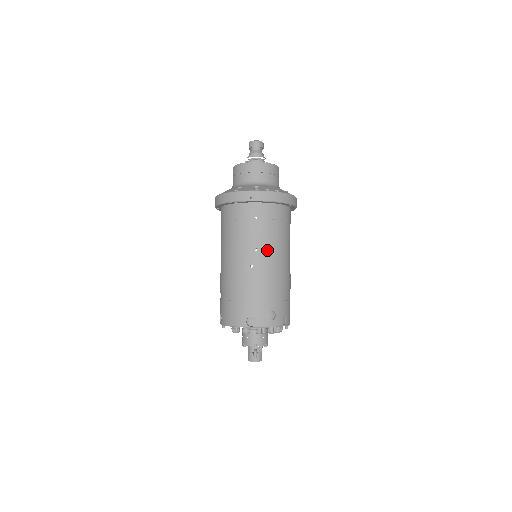
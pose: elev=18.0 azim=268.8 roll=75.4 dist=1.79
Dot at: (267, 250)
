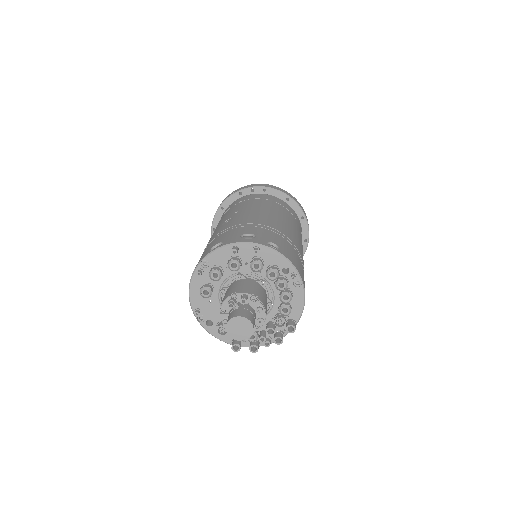
Dot at: (249, 209)
